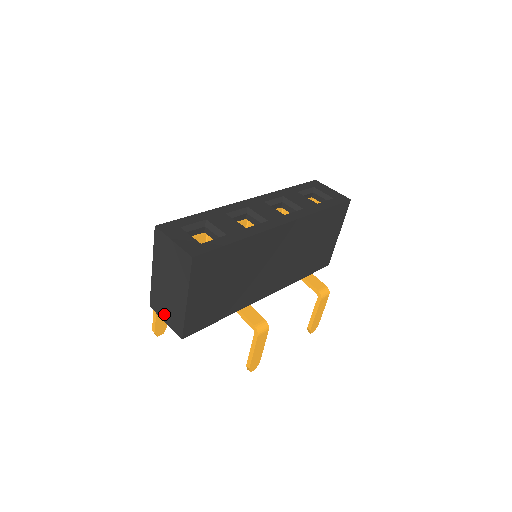
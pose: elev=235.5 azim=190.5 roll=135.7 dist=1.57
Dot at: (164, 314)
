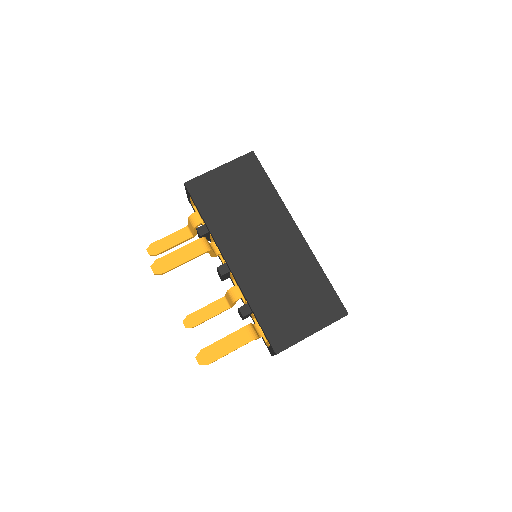
Dot at: occluded
